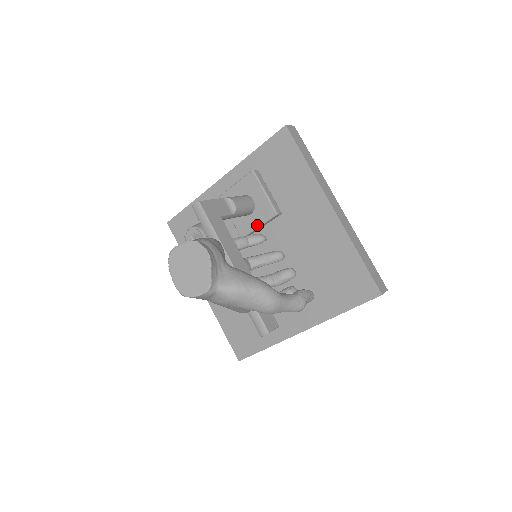
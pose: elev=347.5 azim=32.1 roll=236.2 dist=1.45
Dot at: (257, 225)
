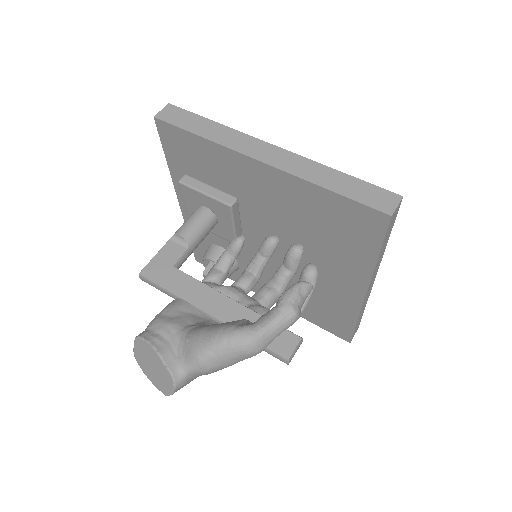
Dot at: (231, 226)
